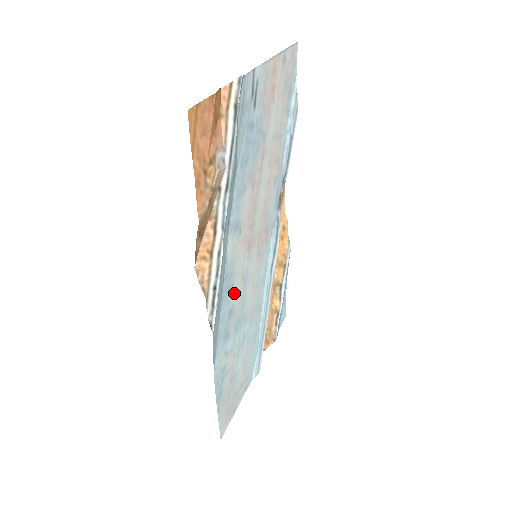
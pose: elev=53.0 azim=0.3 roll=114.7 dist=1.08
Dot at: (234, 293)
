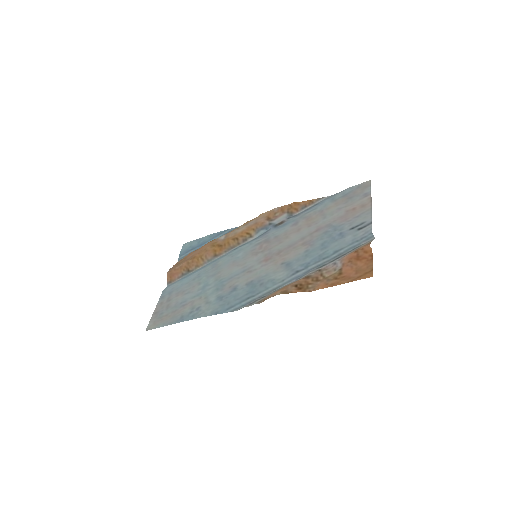
Dot at: (245, 282)
